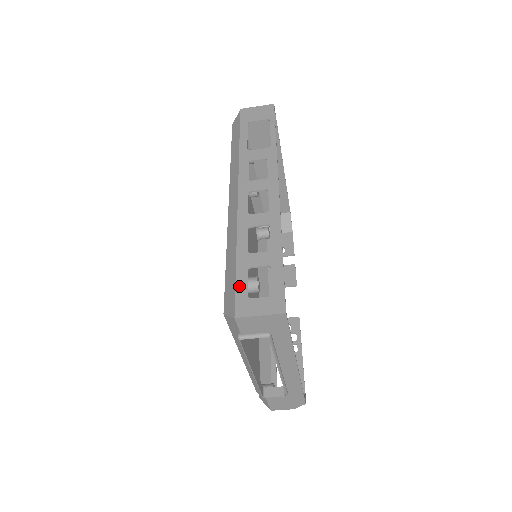
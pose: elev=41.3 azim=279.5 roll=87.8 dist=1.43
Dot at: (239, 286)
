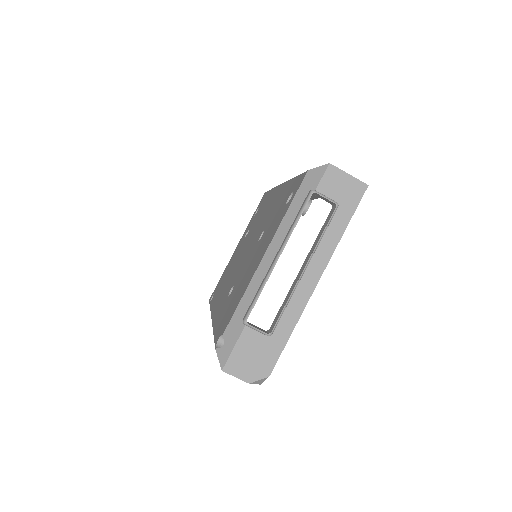
Dot at: occluded
